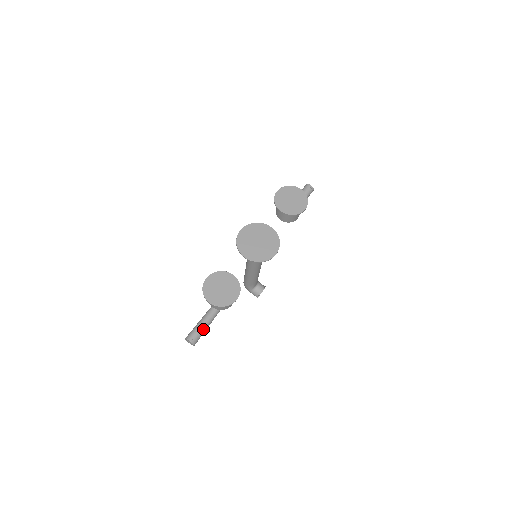
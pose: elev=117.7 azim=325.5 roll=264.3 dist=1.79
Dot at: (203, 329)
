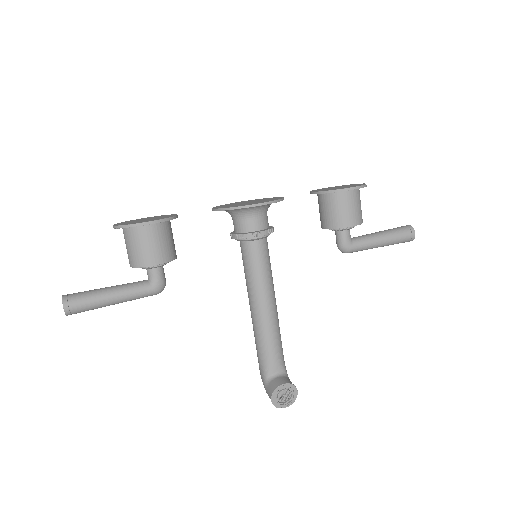
Dot at: (96, 293)
